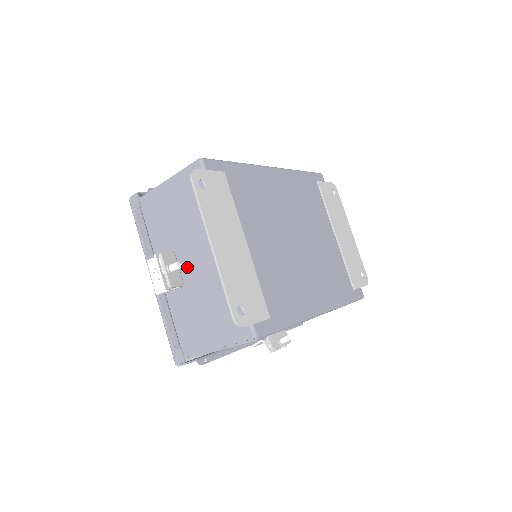
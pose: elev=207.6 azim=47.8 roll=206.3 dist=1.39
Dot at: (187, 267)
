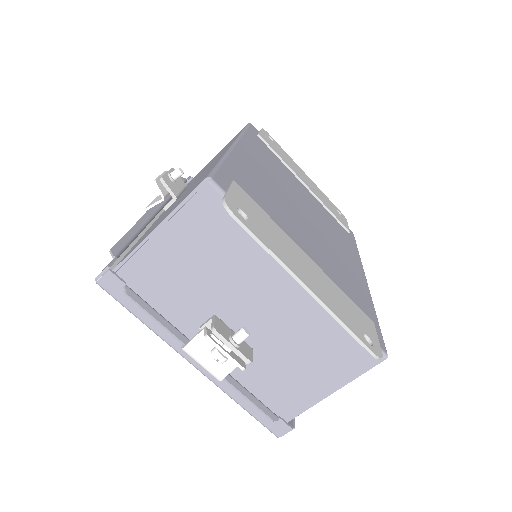
Dot at: (246, 325)
